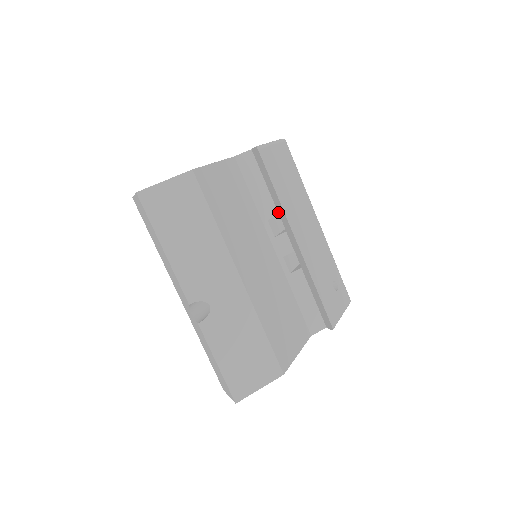
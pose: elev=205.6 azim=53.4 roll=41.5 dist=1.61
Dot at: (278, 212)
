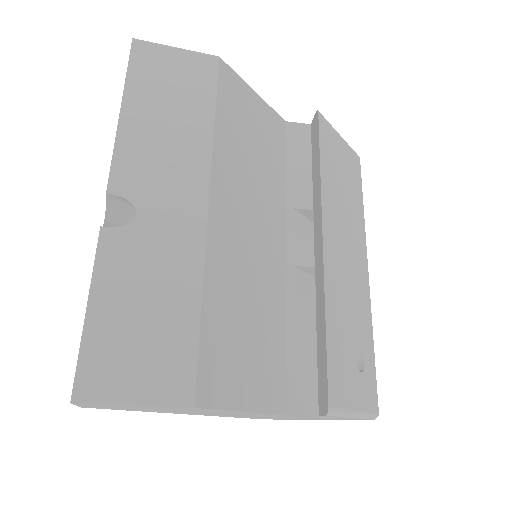
Dot at: (313, 205)
